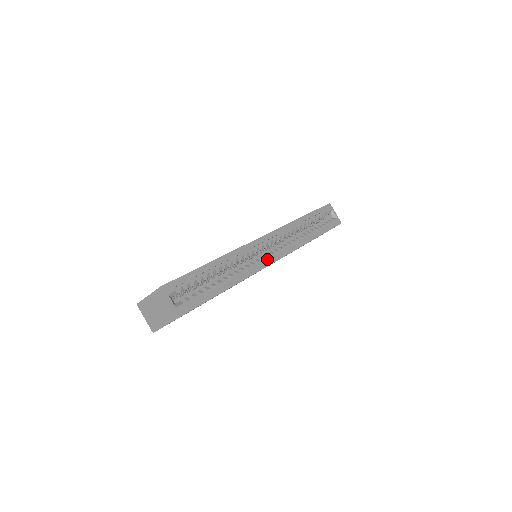
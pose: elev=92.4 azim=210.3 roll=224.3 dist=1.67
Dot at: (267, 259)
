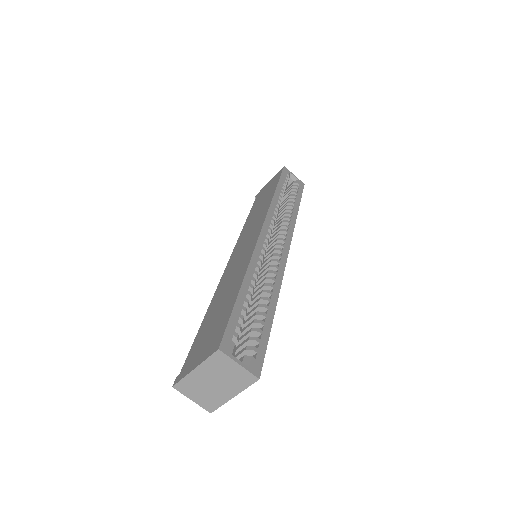
Dot at: occluded
